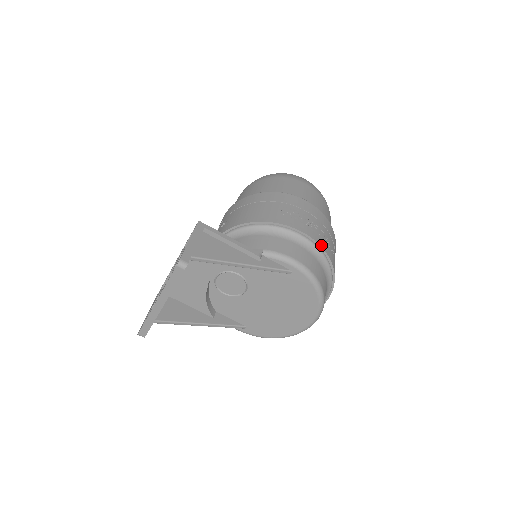
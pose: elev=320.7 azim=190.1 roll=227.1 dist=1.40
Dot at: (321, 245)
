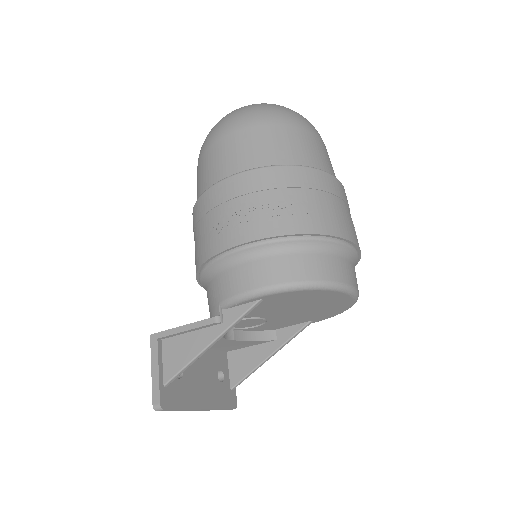
Dot at: (267, 235)
